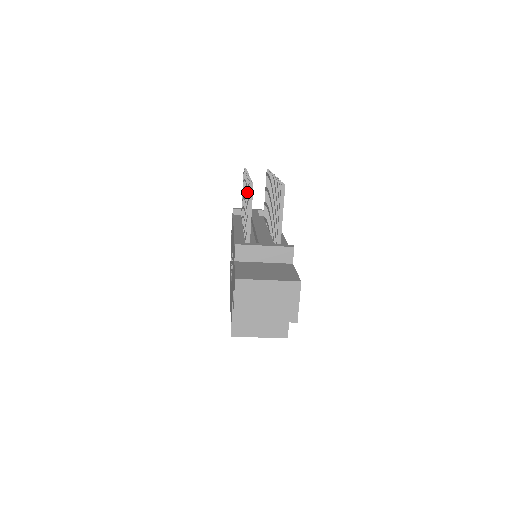
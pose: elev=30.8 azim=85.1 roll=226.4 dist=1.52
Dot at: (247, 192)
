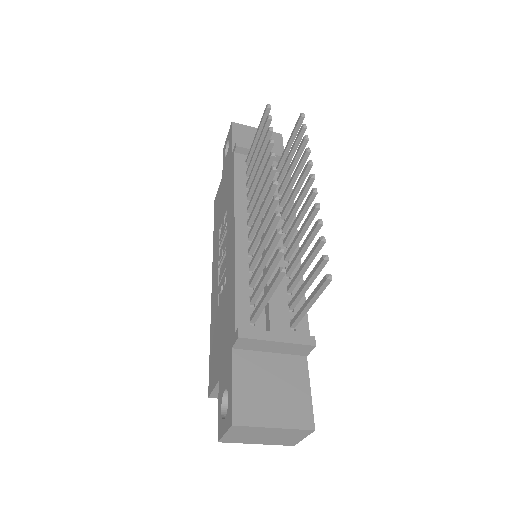
Dot at: (271, 244)
